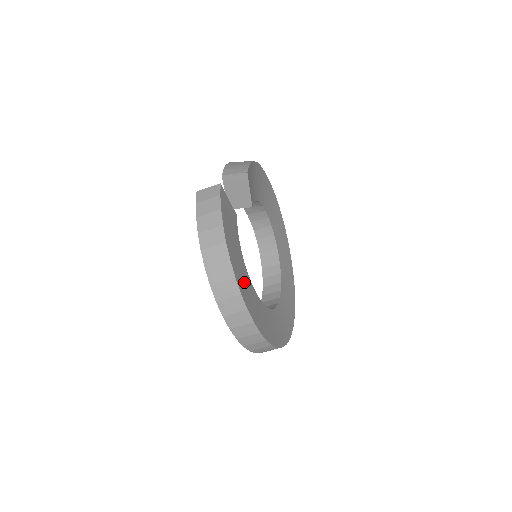
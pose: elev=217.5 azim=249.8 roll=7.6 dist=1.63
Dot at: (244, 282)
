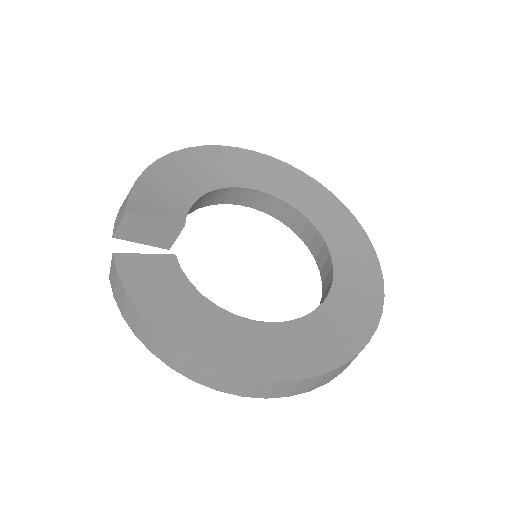
Dot at: (229, 341)
